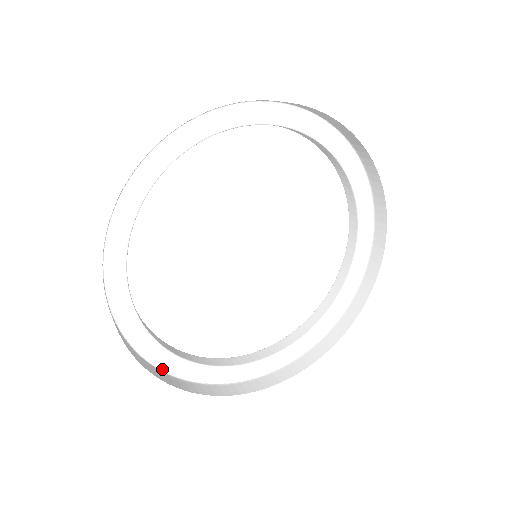
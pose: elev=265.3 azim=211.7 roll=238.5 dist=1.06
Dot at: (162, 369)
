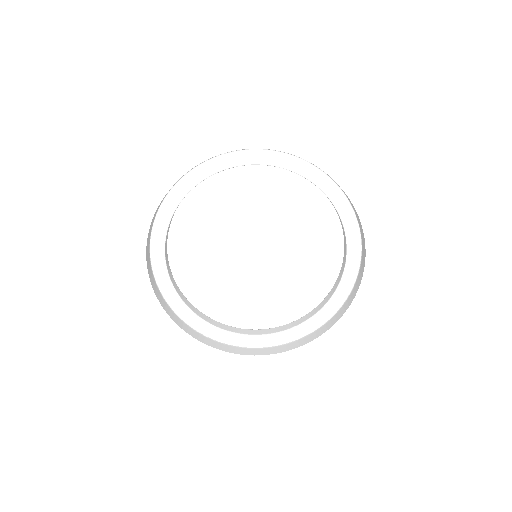
Dot at: (171, 306)
